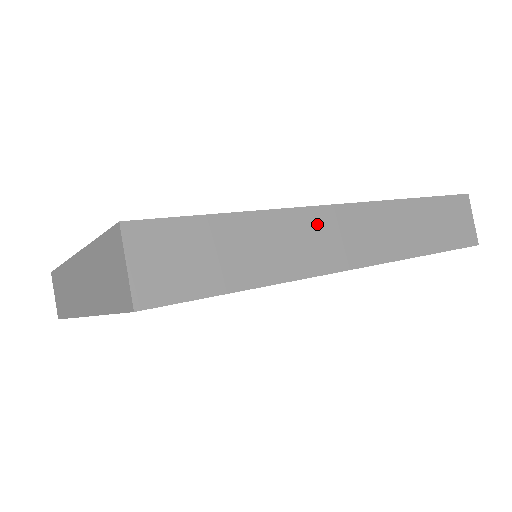
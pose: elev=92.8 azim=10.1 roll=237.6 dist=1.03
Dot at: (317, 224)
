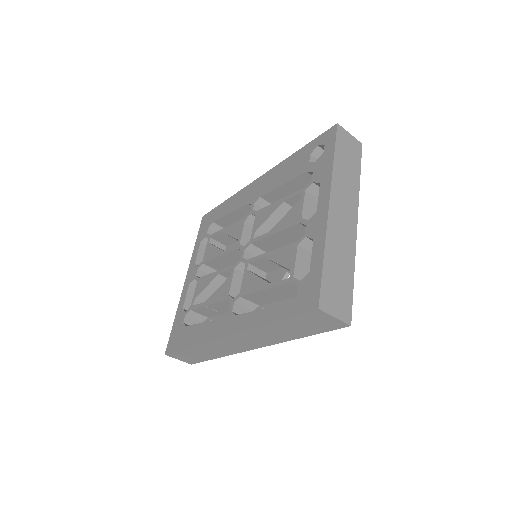
Dot at: (222, 343)
